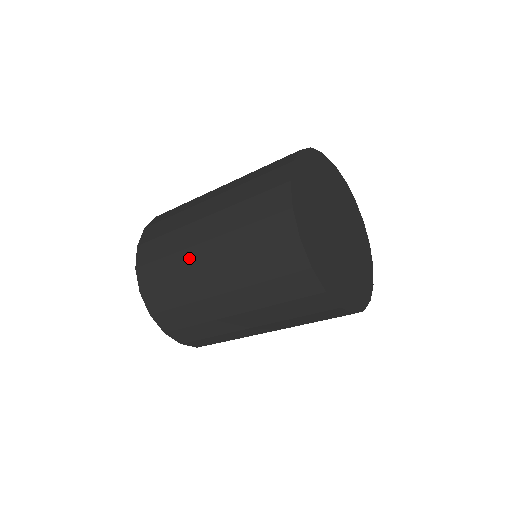
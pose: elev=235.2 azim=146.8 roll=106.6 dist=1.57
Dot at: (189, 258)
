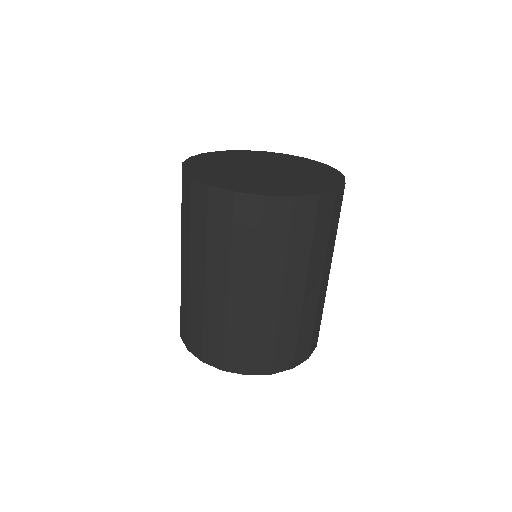
Dot at: (194, 295)
